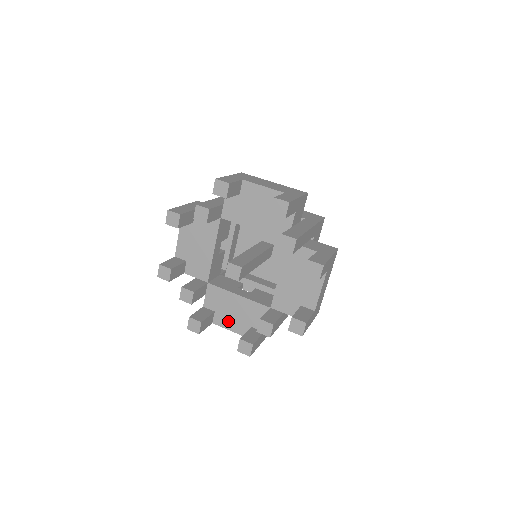
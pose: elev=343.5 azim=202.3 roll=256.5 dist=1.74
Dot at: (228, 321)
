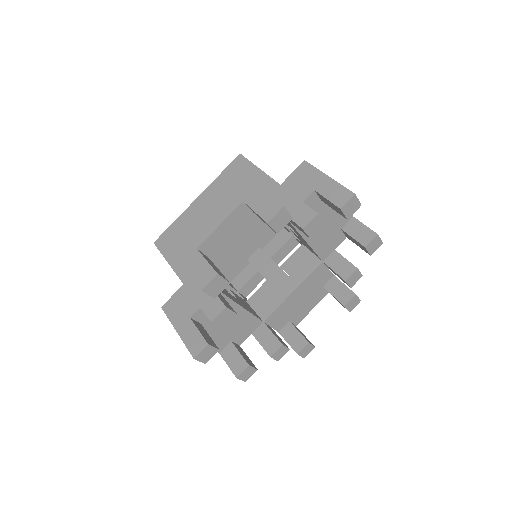
Dot at: (210, 335)
